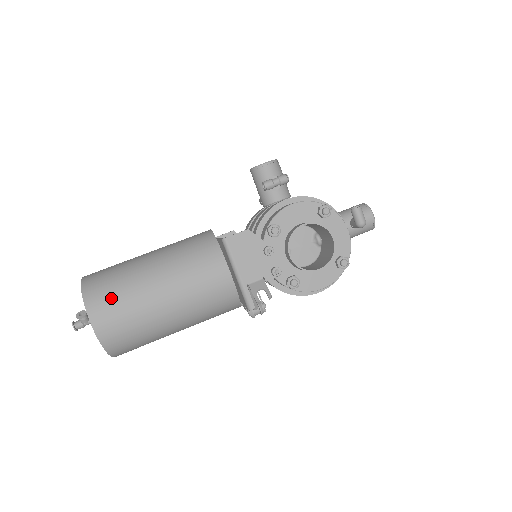
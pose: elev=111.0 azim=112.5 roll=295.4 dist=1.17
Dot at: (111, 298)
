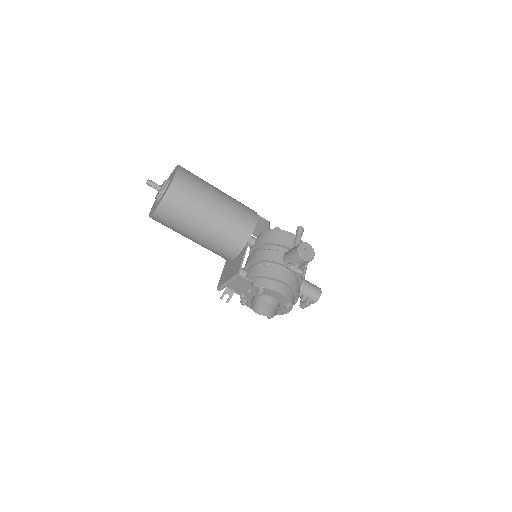
Dot at: (173, 215)
